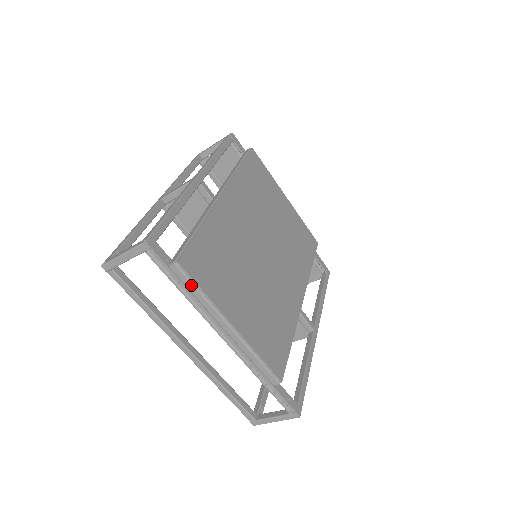
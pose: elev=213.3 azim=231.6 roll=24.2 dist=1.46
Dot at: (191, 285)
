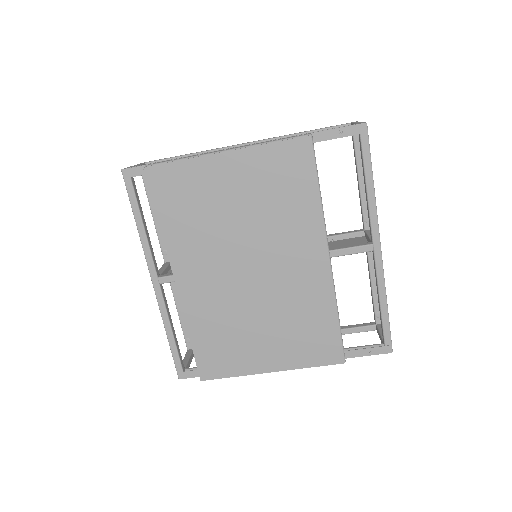
Dot at: (222, 377)
